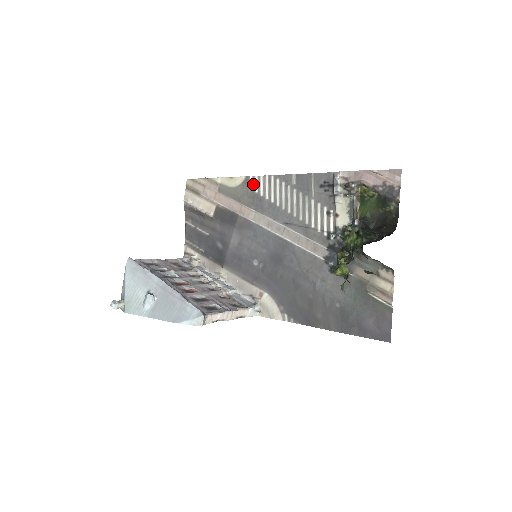
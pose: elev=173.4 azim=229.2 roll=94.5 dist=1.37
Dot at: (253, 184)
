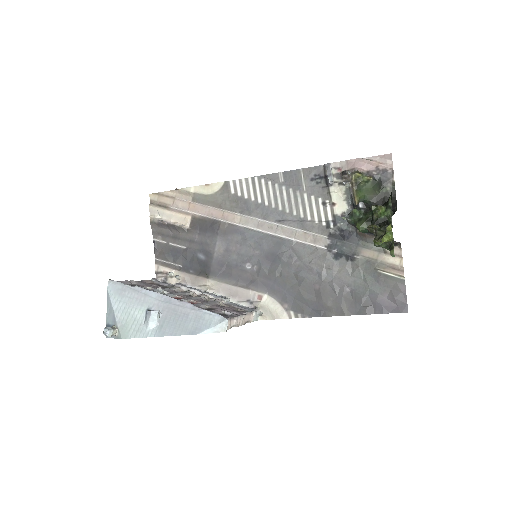
Dot at: (234, 188)
